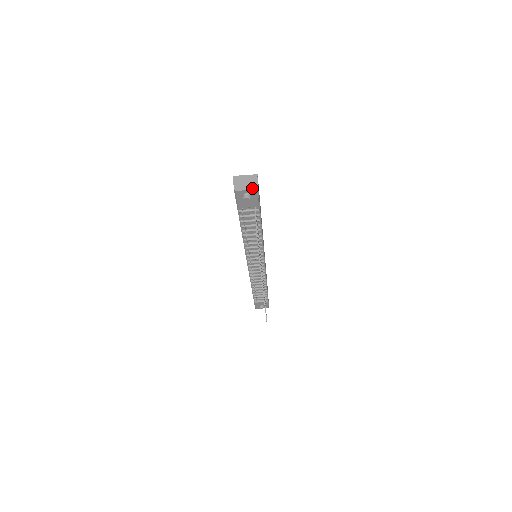
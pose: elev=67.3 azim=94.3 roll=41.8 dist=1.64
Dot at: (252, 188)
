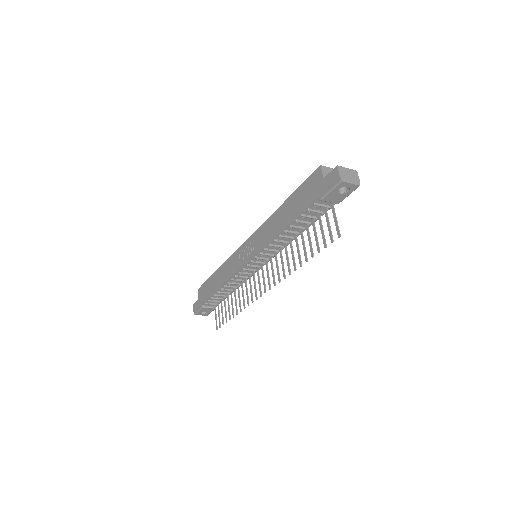
Dot at: (356, 183)
